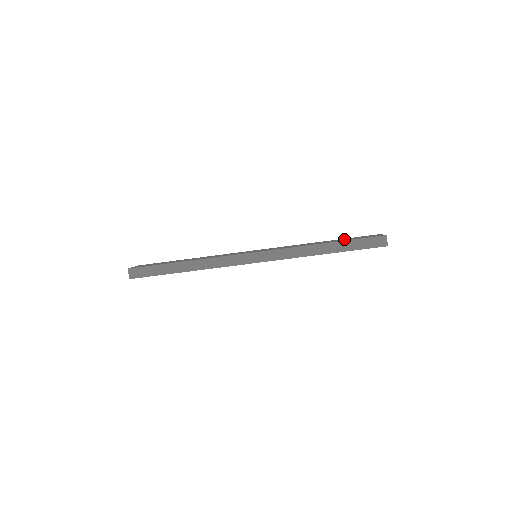
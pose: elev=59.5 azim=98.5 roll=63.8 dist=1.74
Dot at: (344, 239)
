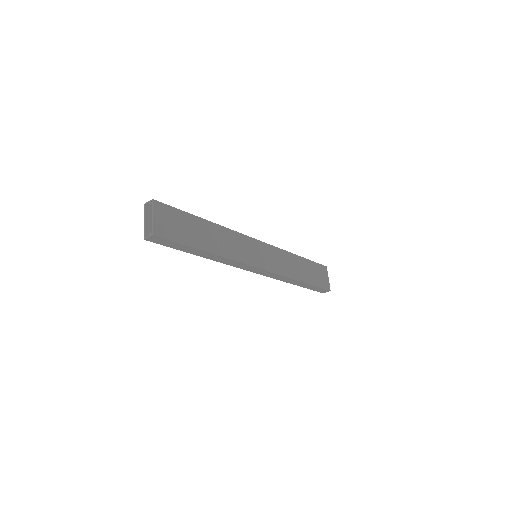
Dot at: (311, 271)
